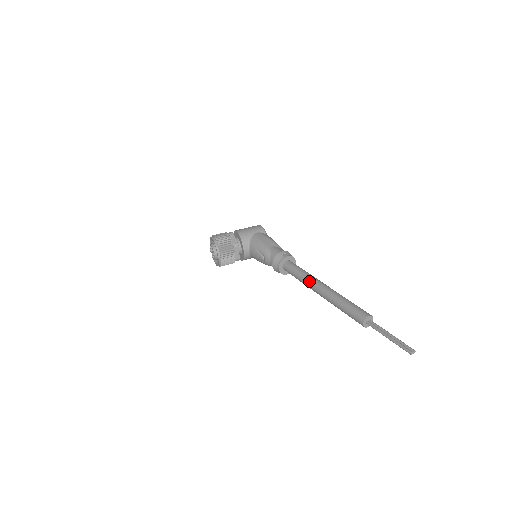
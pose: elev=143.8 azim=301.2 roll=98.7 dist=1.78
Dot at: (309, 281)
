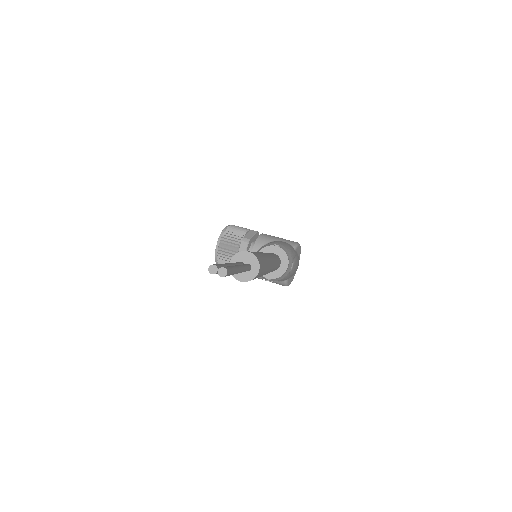
Dot at: occluded
